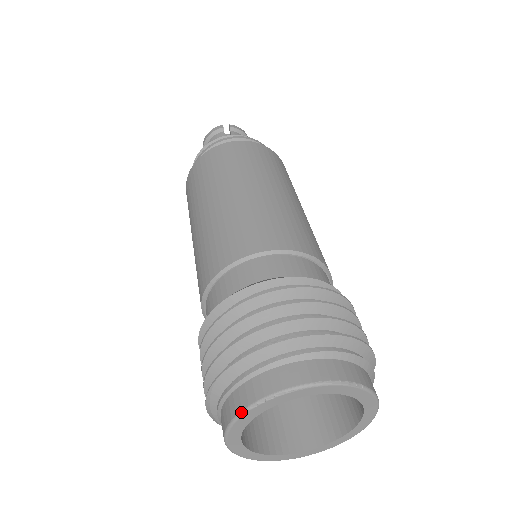
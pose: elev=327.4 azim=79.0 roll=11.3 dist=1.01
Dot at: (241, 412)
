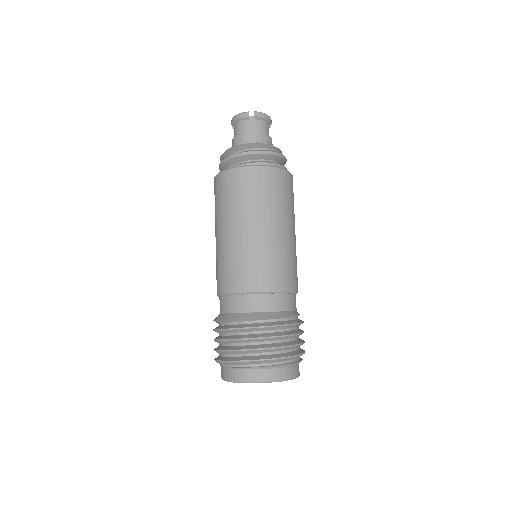
Dot at: (228, 381)
